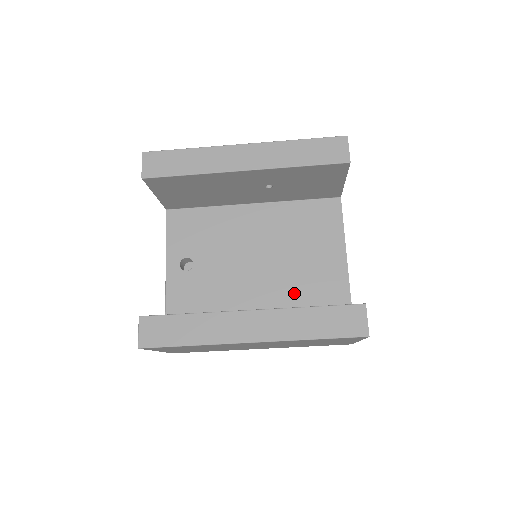
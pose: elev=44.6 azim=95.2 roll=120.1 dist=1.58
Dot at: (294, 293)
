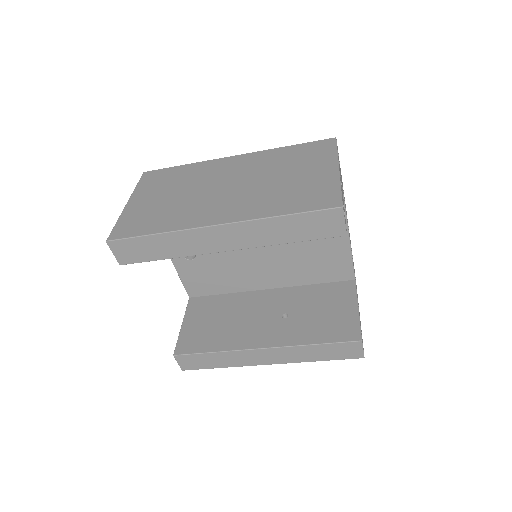
Dot at: (299, 269)
